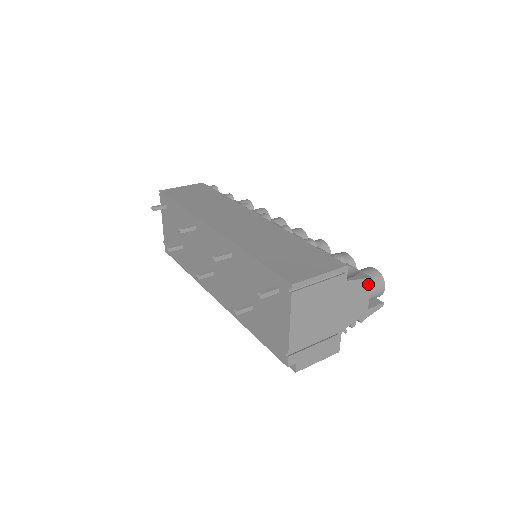
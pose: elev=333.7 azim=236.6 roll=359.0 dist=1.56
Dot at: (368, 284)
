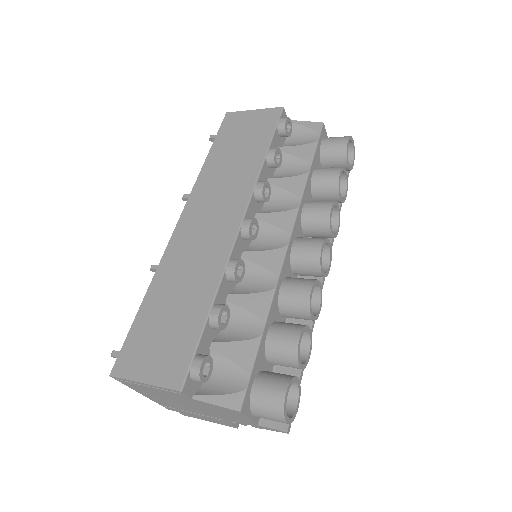
Dot at: (238, 412)
